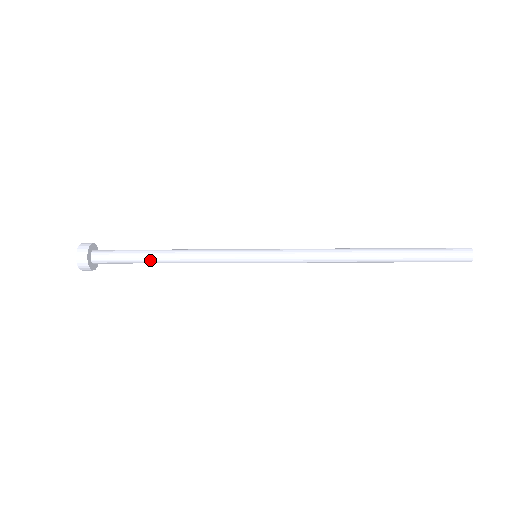
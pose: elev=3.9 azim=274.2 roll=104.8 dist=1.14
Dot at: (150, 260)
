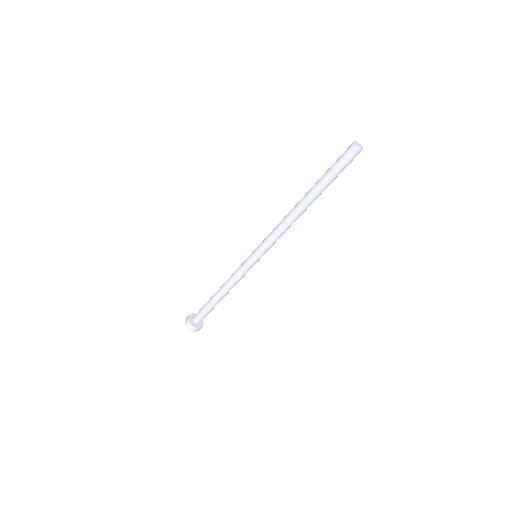
Dot at: (212, 297)
